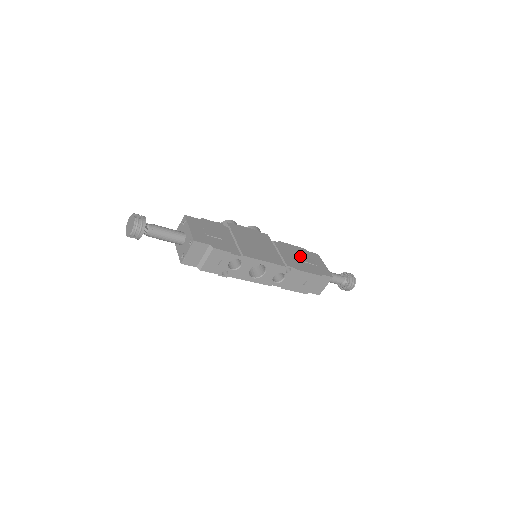
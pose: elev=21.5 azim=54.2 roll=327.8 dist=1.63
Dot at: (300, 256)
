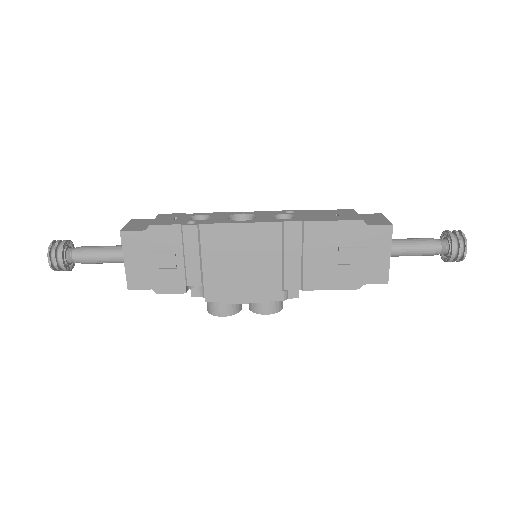
Dot at: occluded
